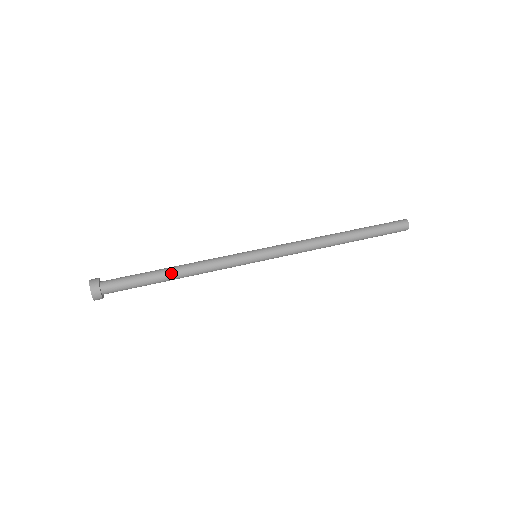
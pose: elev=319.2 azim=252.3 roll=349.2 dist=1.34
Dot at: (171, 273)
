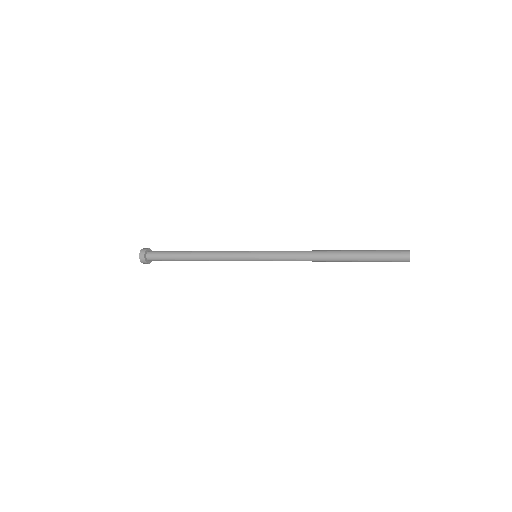
Dot at: (190, 256)
